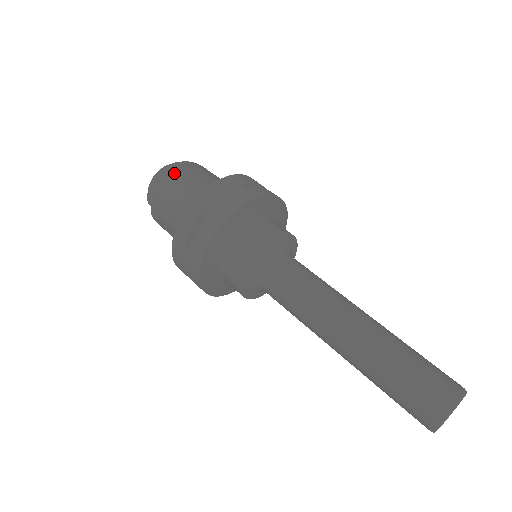
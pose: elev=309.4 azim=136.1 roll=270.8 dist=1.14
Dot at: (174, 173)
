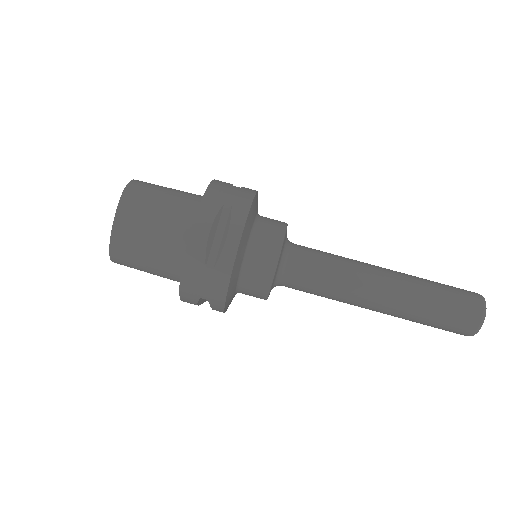
Dot at: (126, 256)
